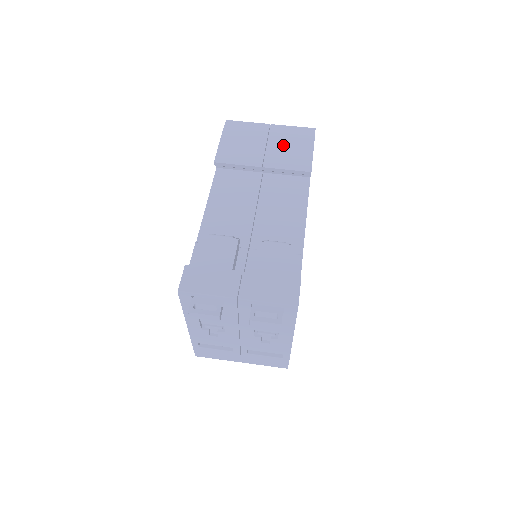
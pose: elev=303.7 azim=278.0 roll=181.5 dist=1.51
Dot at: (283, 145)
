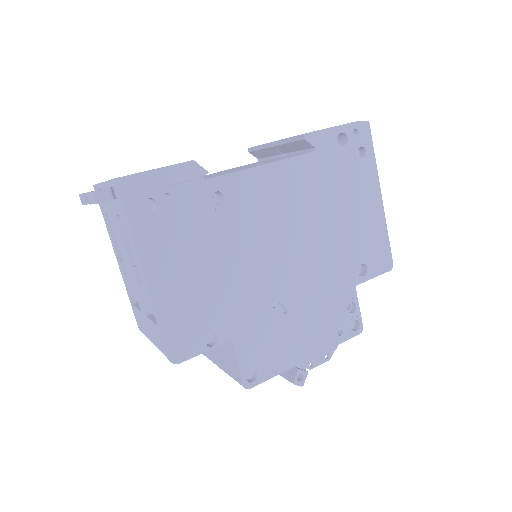
Dot at: occluded
